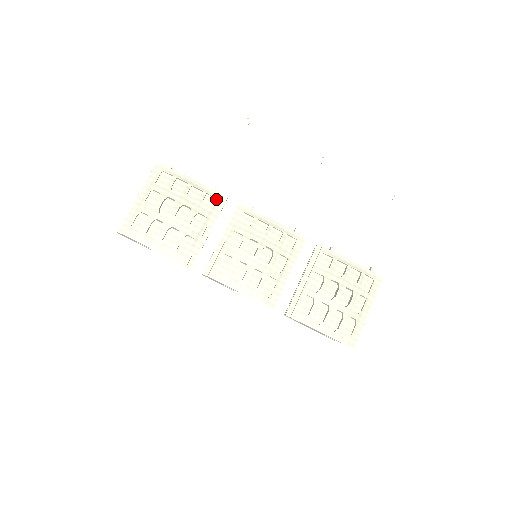
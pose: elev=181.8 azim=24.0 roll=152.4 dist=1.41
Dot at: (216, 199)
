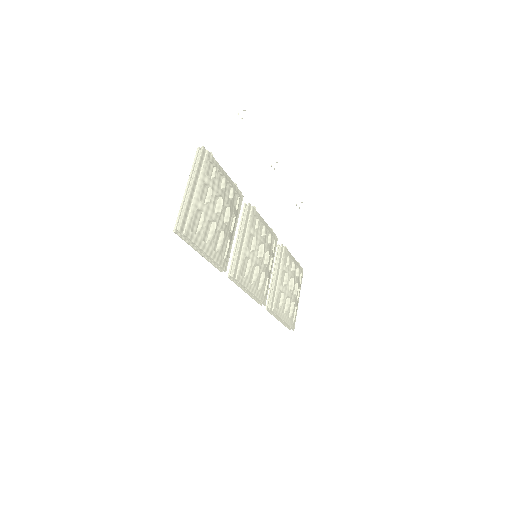
Dot at: (238, 197)
